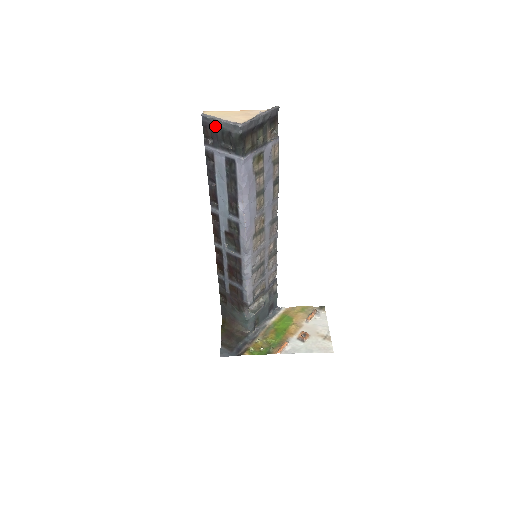
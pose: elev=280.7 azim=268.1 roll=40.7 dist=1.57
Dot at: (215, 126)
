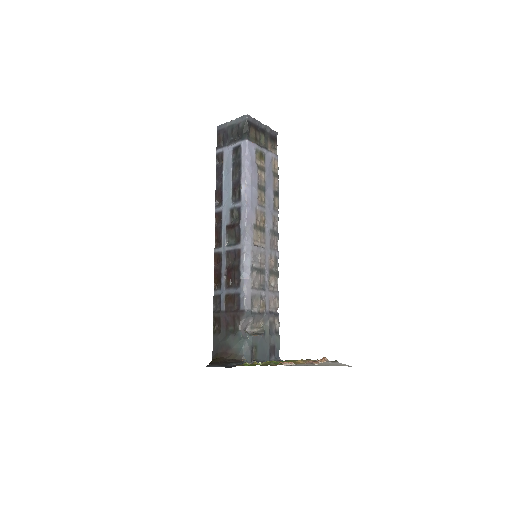
Dot at: (227, 128)
